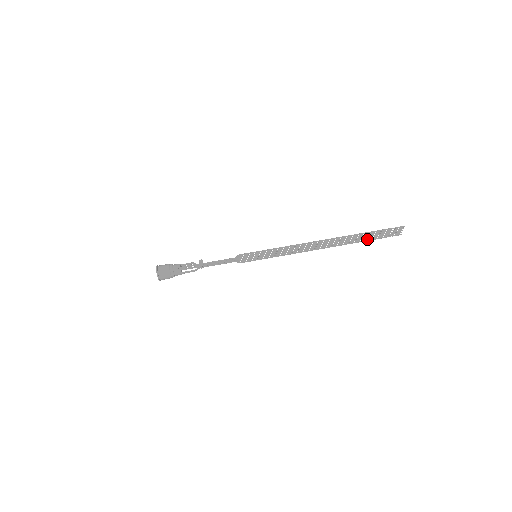
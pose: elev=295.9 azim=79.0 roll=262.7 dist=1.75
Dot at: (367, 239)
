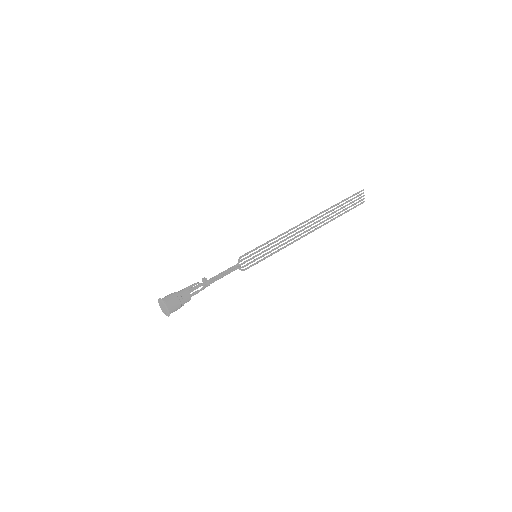
Dot at: occluded
